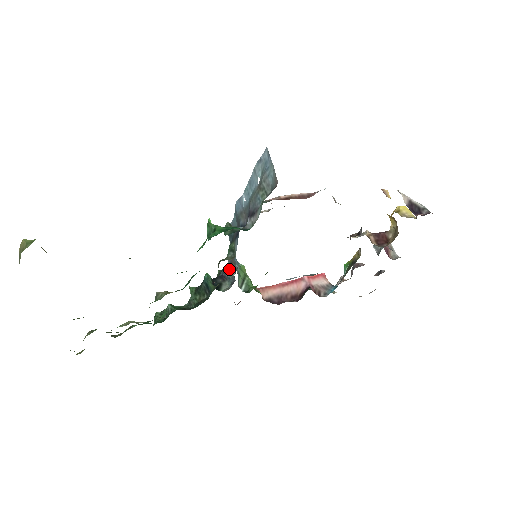
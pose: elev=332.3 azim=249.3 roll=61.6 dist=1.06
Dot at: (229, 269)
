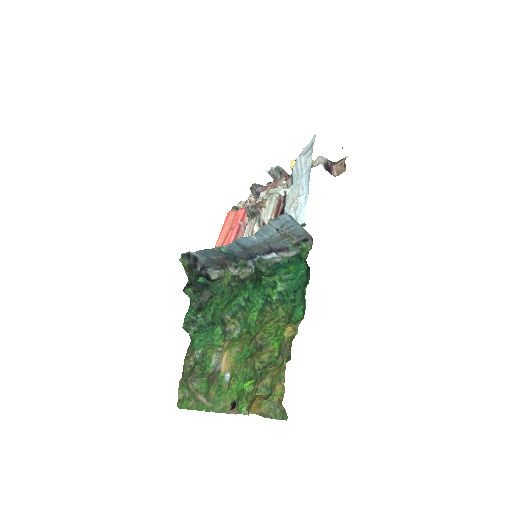
Dot at: (206, 261)
